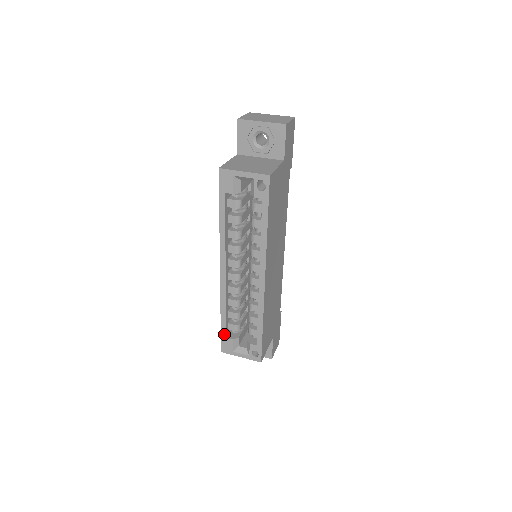
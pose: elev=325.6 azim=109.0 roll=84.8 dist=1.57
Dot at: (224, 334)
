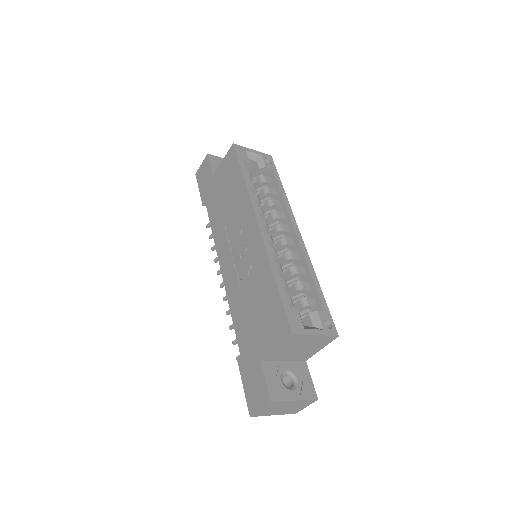
Dot at: (286, 303)
